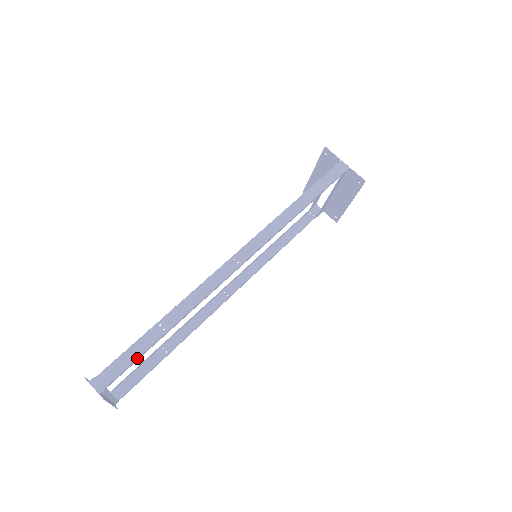
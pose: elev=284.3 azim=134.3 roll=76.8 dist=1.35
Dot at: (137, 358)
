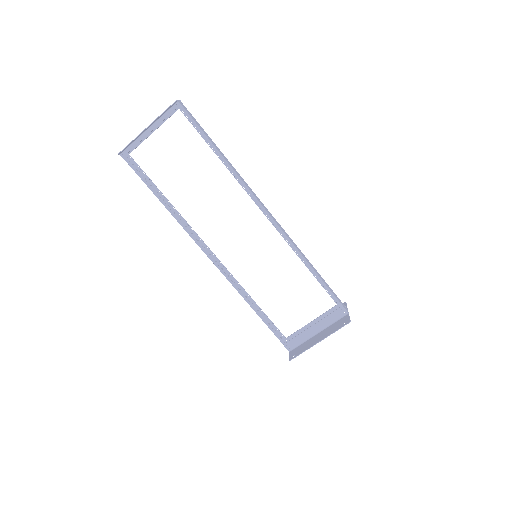
Dot at: (200, 128)
